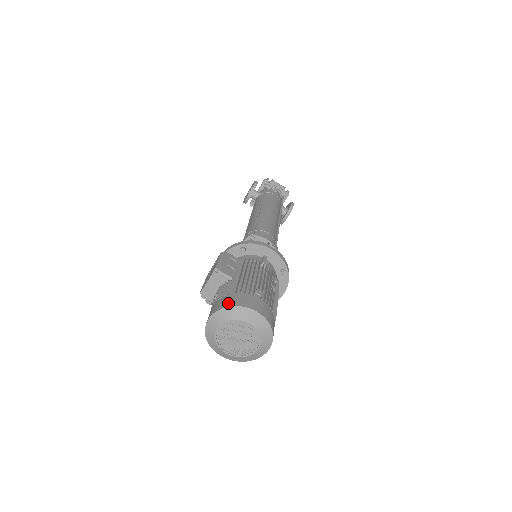
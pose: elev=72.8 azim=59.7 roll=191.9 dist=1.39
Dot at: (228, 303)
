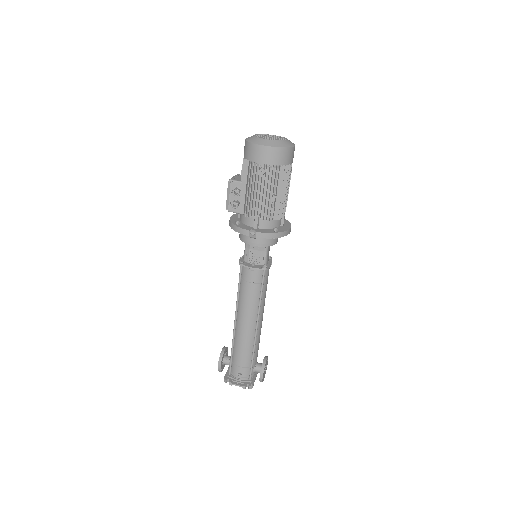
Dot at: occluded
